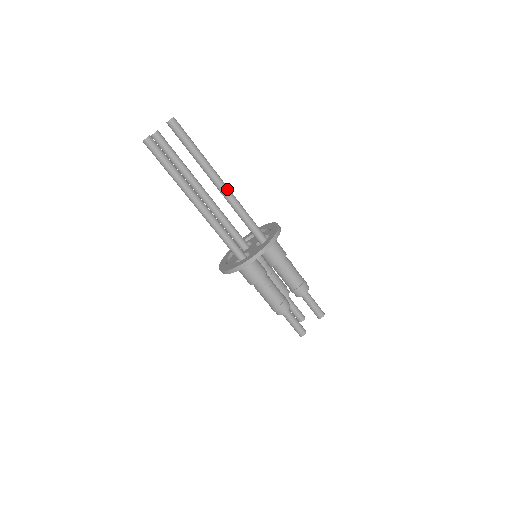
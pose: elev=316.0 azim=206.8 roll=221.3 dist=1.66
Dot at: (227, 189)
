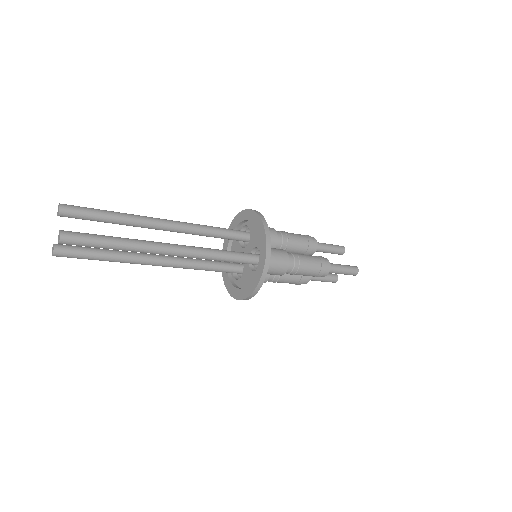
Dot at: (174, 221)
